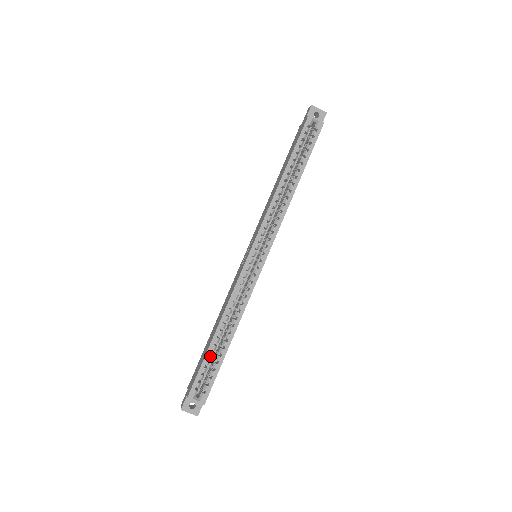
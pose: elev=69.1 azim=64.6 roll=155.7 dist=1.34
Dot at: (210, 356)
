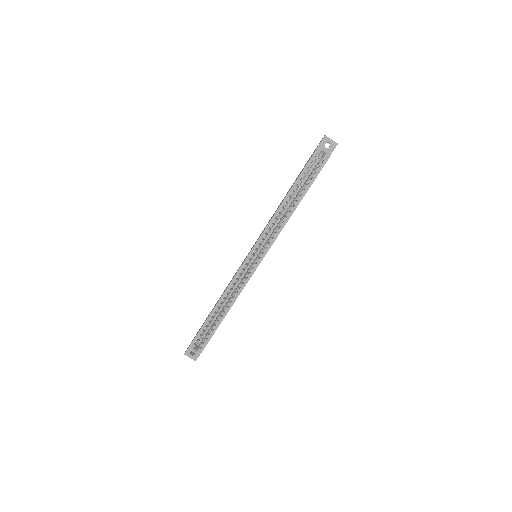
Dot at: (208, 324)
